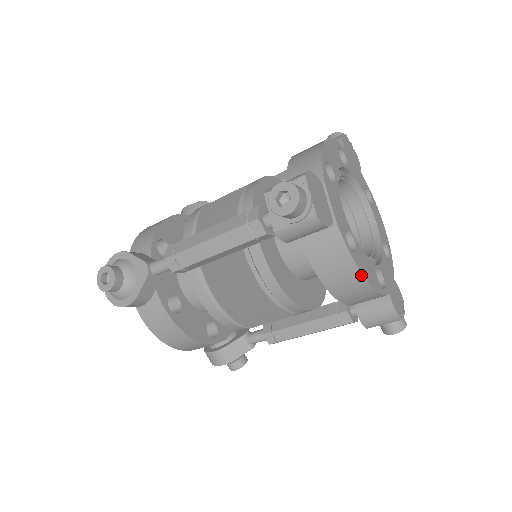
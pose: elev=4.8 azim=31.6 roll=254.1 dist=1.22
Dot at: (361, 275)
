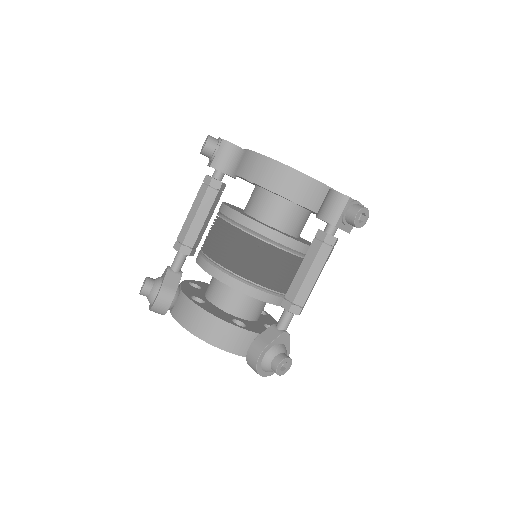
Dot at: (273, 160)
